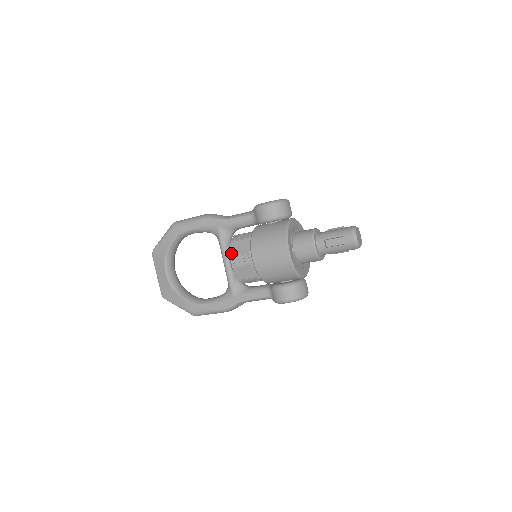
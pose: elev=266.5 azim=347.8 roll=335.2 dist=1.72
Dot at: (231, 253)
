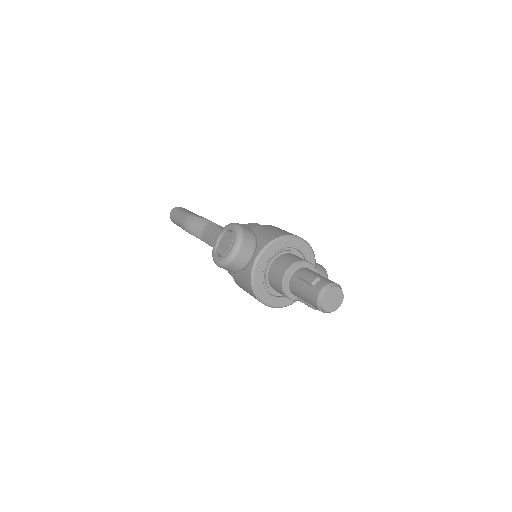
Dot at: occluded
